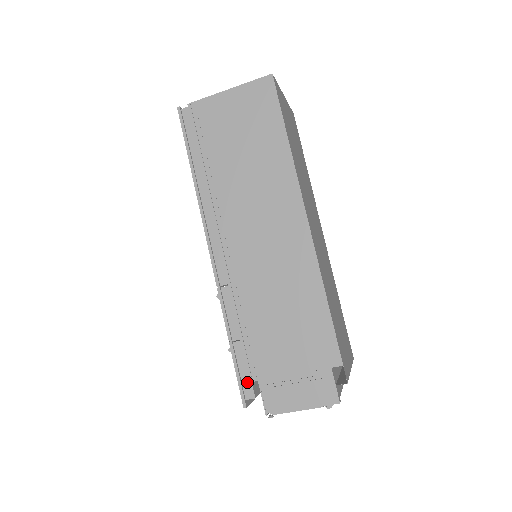
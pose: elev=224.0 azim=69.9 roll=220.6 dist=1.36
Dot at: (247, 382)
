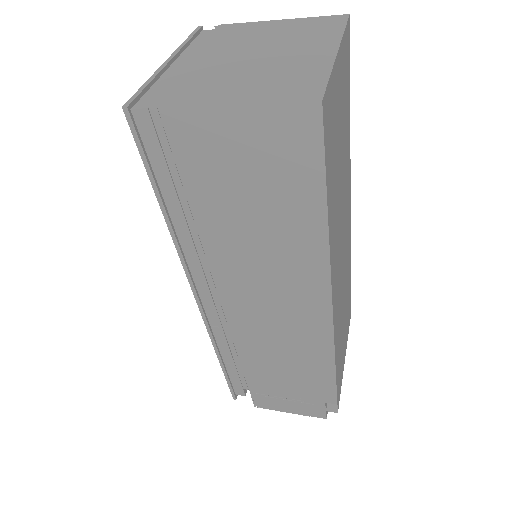
Dot at: (238, 387)
